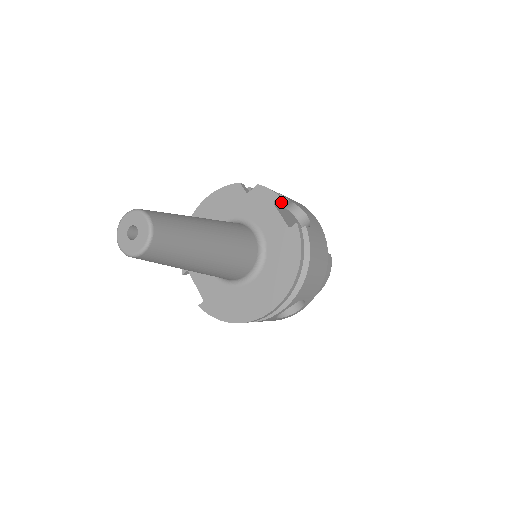
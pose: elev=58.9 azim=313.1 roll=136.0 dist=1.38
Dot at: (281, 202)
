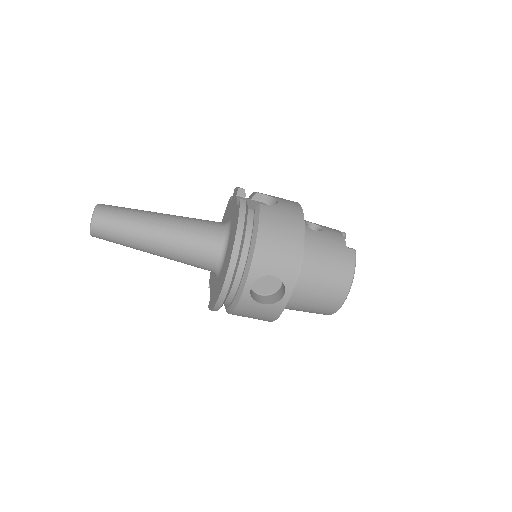
Dot at: (252, 196)
